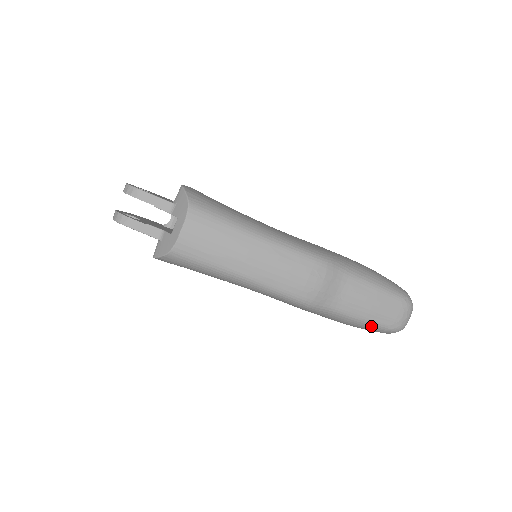
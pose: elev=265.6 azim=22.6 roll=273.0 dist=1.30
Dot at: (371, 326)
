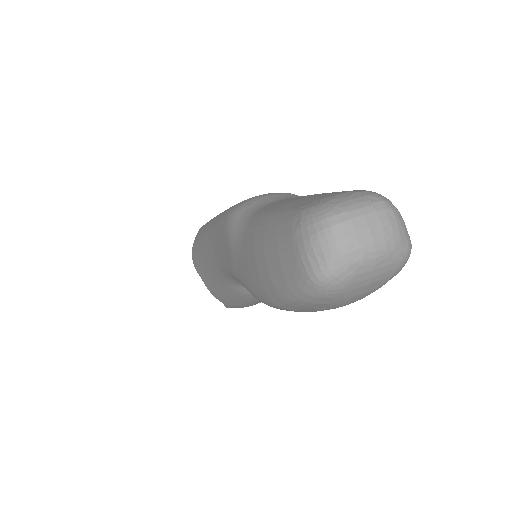
Dot at: (277, 220)
